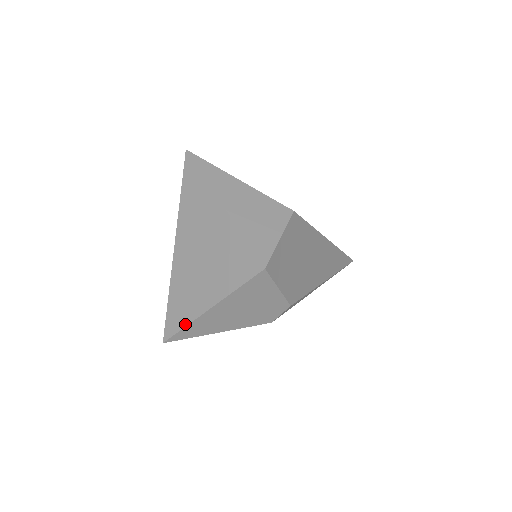
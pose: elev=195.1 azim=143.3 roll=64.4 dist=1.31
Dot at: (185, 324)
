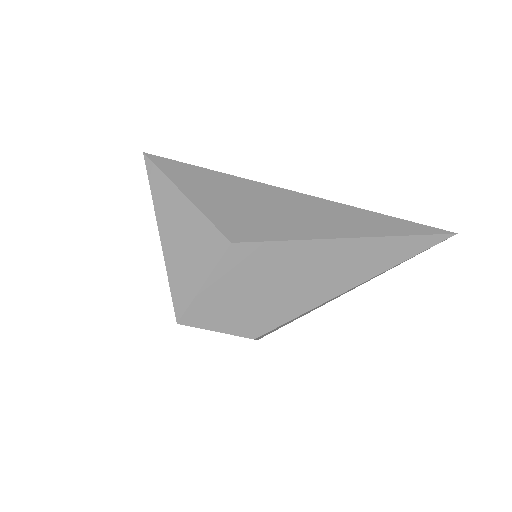
Dot at: occluded
